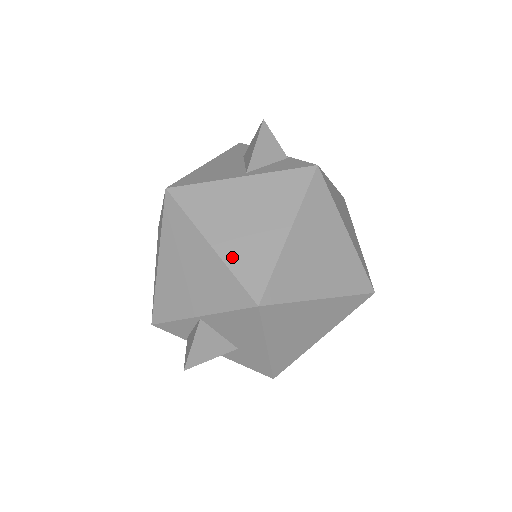
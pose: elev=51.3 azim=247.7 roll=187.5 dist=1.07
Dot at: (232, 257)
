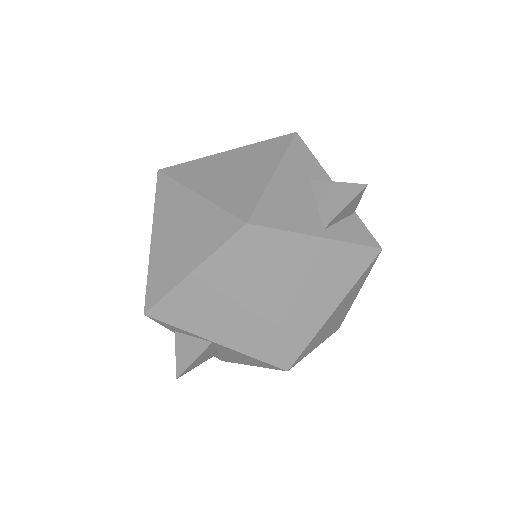
Dot at: (283, 321)
